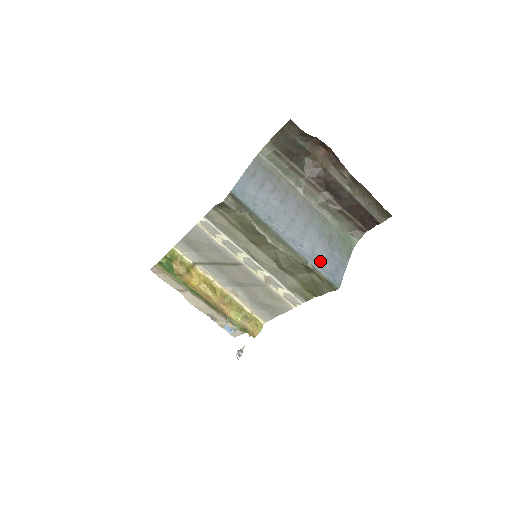
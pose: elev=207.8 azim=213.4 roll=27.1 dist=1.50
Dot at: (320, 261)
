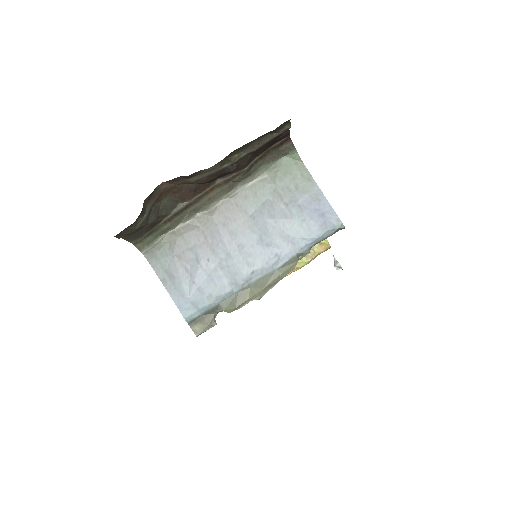
Dot at: (302, 236)
